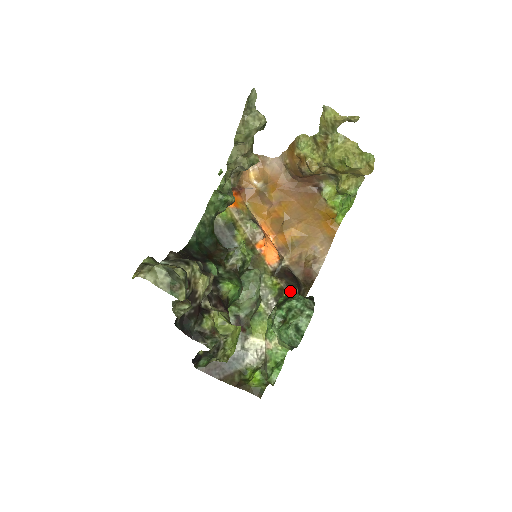
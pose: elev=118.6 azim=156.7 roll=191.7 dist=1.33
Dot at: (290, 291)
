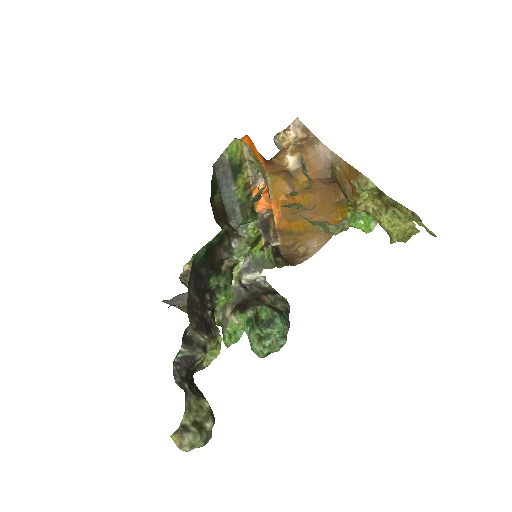
Dot at: occluded
